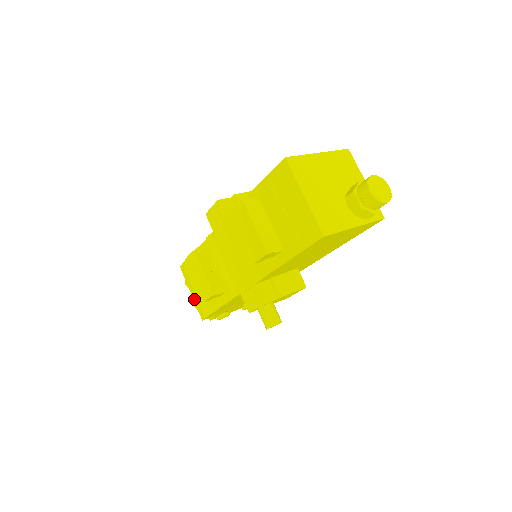
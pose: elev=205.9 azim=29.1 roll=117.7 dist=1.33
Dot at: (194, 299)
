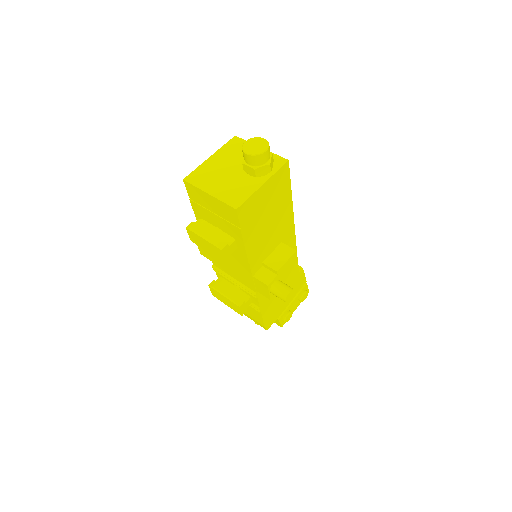
Dot at: (251, 319)
